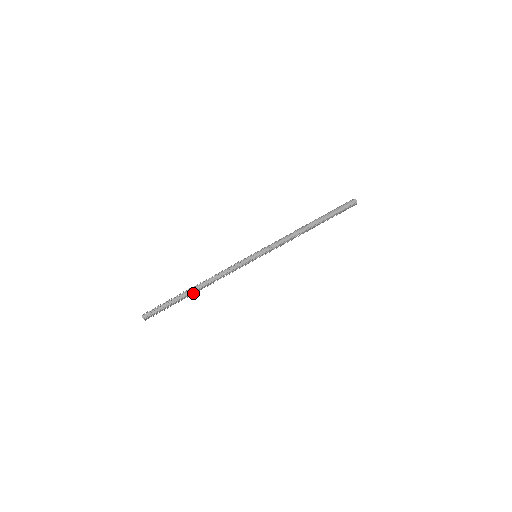
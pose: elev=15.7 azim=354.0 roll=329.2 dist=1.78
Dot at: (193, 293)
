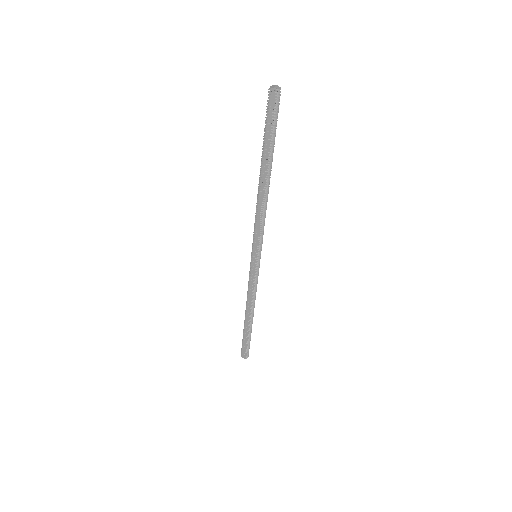
Dot at: (251, 322)
